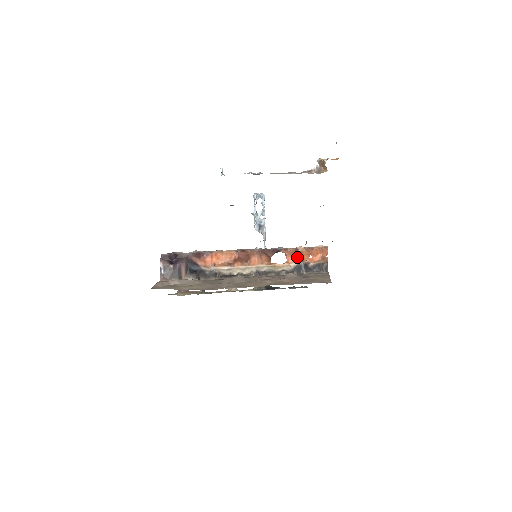
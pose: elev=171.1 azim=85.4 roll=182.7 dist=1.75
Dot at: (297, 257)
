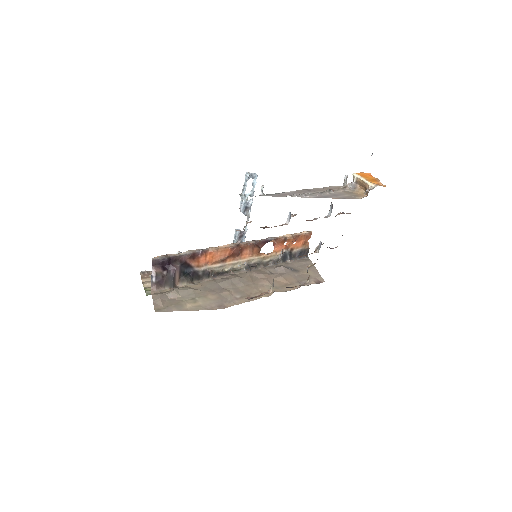
Dot at: (283, 245)
